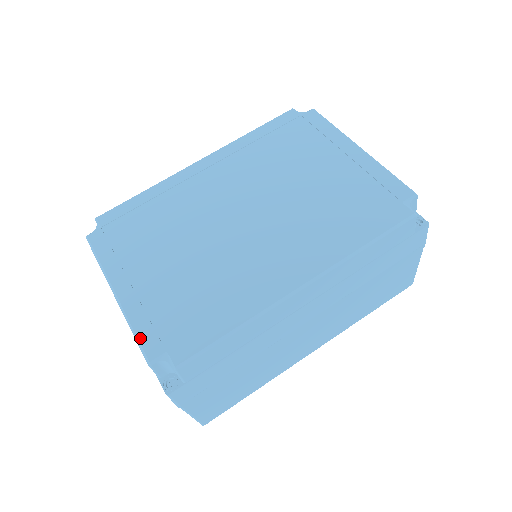
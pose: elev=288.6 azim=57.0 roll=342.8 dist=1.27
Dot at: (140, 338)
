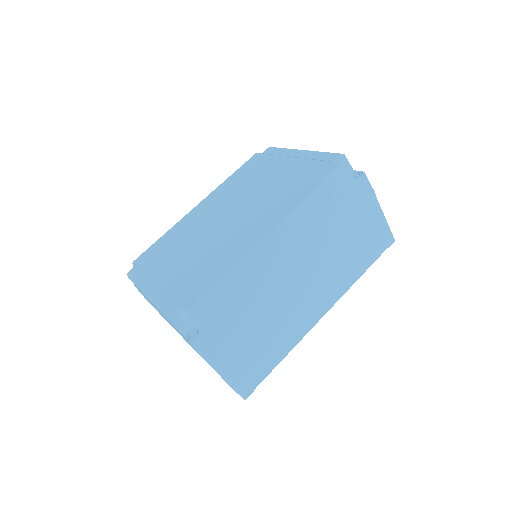
Dot at: (163, 307)
